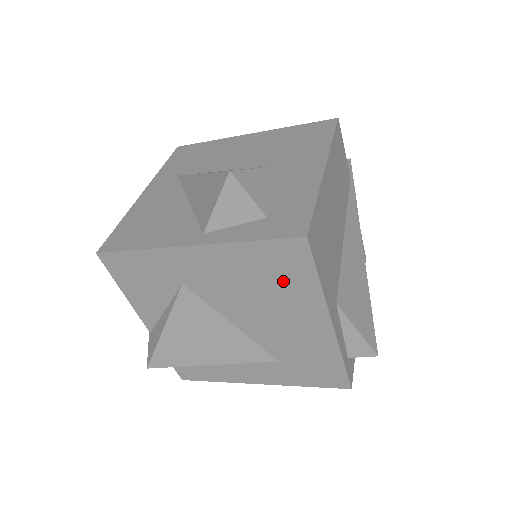
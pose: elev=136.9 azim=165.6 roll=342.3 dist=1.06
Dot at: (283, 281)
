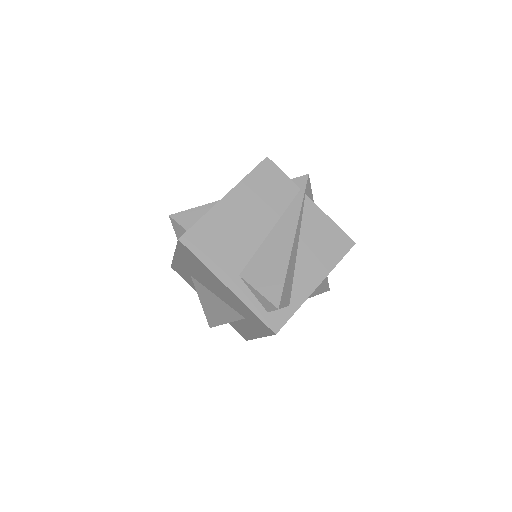
Dot at: (198, 265)
